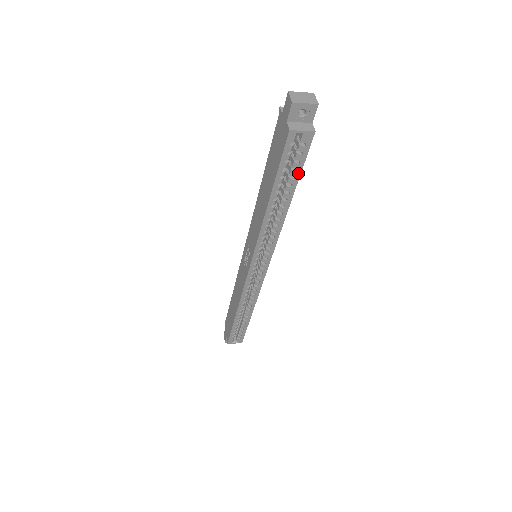
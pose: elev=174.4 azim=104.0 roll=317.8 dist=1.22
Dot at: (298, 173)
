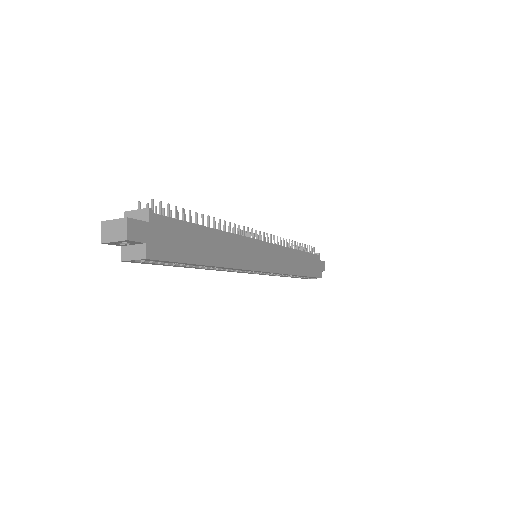
Dot at: (182, 263)
